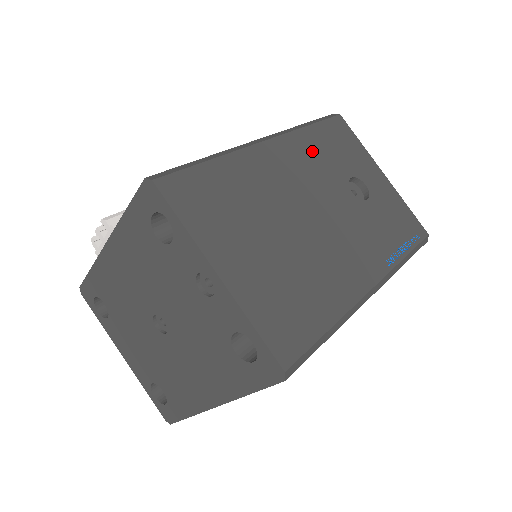
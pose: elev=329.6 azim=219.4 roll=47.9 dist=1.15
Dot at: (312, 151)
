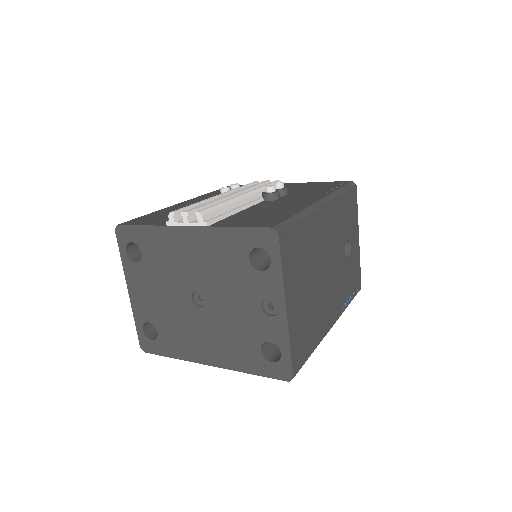
Dot at: (339, 216)
